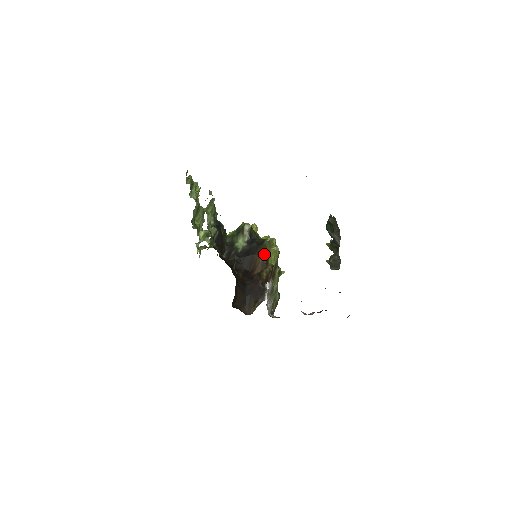
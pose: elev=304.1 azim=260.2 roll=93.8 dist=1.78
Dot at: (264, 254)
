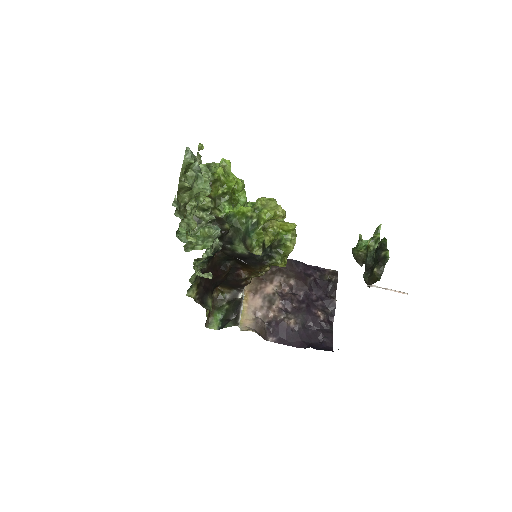
Dot at: (263, 267)
